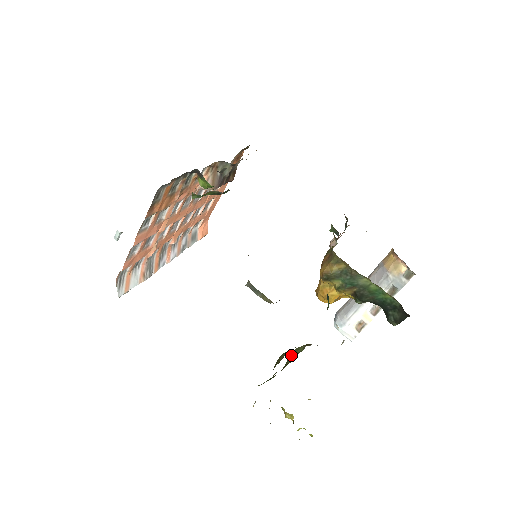
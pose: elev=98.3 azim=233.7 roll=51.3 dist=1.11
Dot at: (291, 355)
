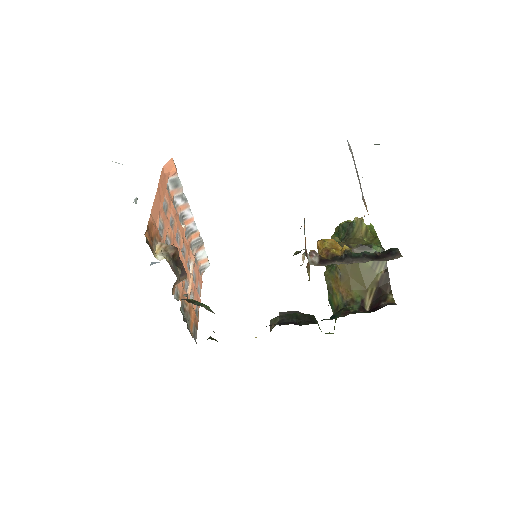
Dot at: occluded
